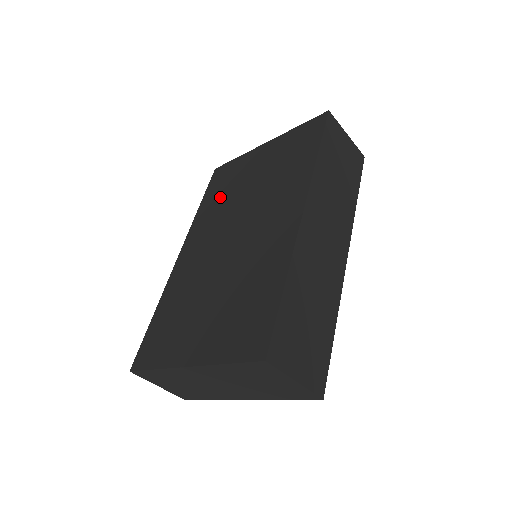
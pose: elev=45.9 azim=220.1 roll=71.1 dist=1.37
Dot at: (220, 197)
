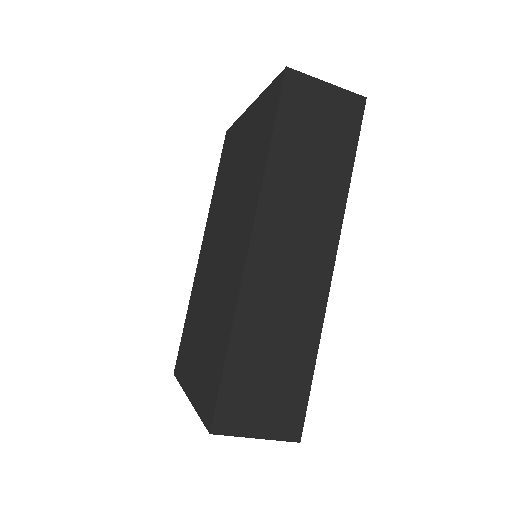
Dot at: (222, 181)
